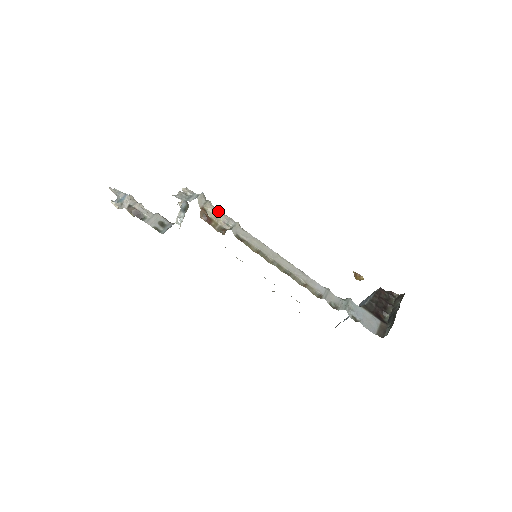
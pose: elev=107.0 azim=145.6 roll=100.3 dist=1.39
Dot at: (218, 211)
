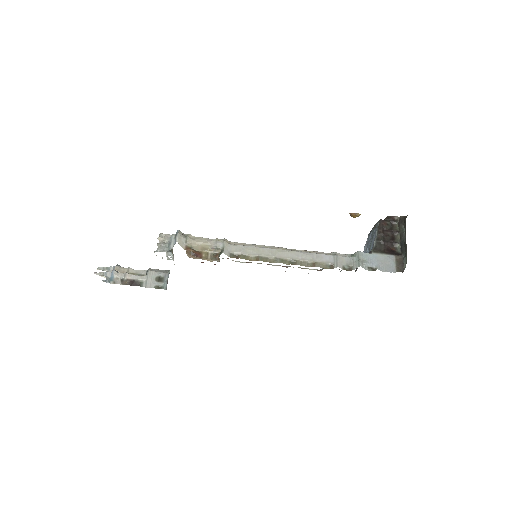
Dot at: (201, 241)
